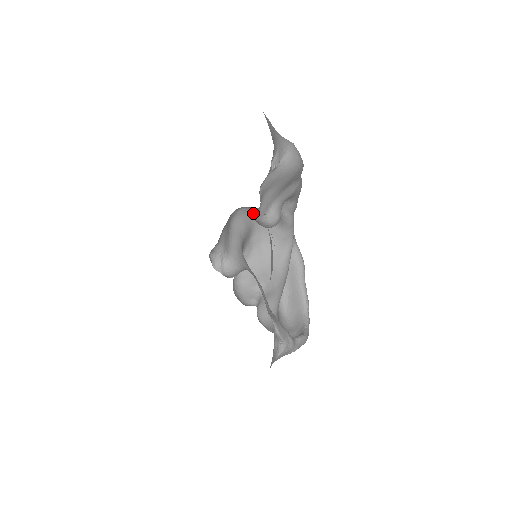
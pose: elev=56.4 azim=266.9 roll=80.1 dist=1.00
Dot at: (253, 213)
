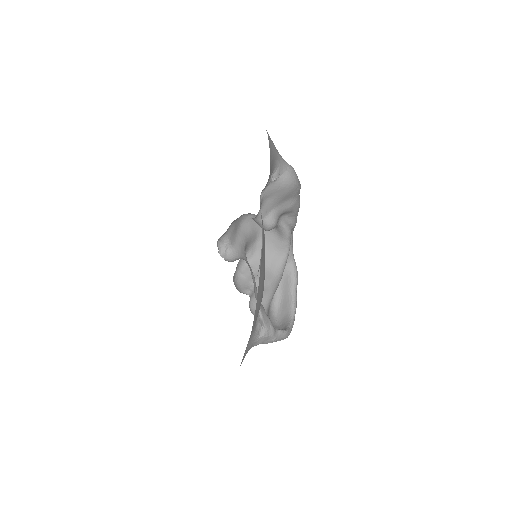
Dot at: occluded
